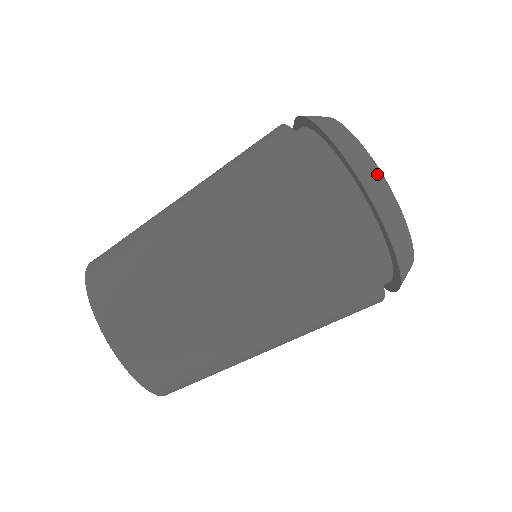
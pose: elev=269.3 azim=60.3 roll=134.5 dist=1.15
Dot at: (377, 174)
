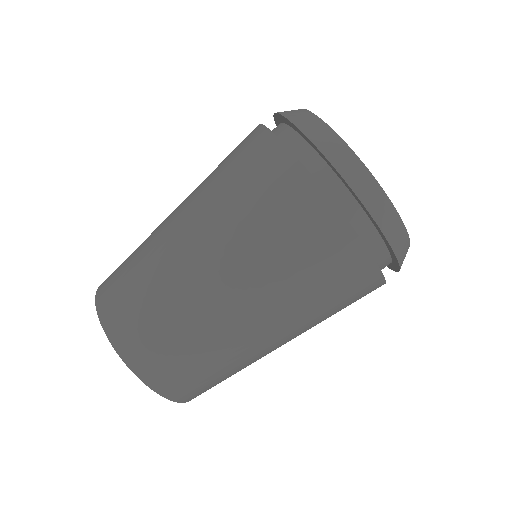
Dot at: (346, 151)
